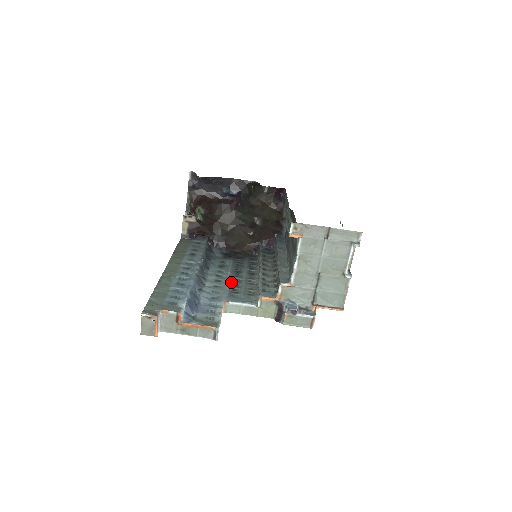
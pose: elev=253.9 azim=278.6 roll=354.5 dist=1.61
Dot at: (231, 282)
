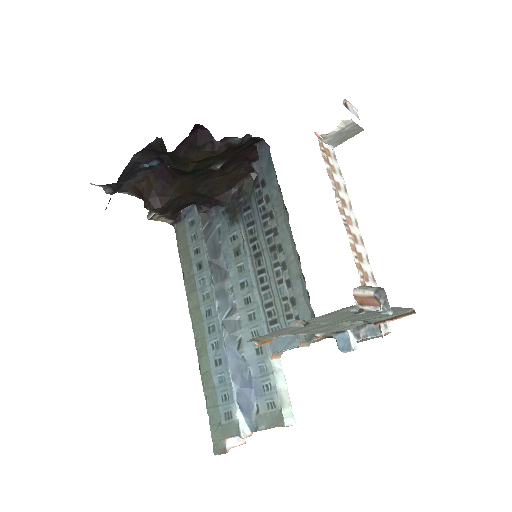
Dot at: (260, 294)
